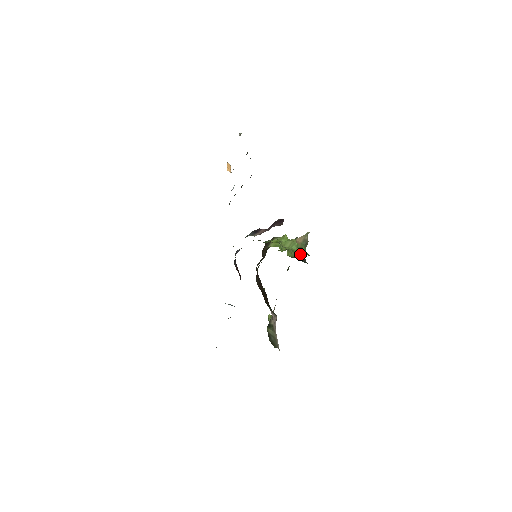
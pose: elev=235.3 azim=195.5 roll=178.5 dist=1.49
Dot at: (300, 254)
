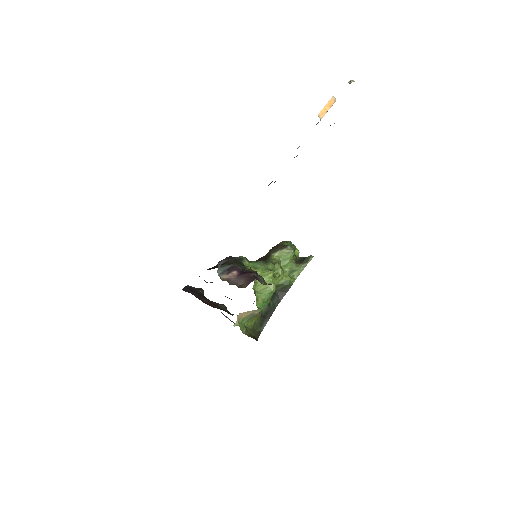
Dot at: (288, 285)
